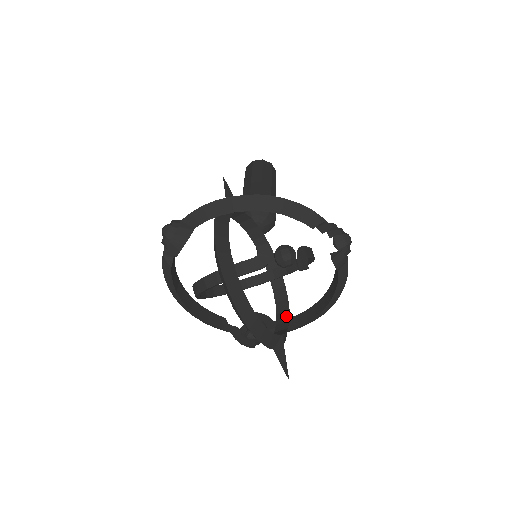
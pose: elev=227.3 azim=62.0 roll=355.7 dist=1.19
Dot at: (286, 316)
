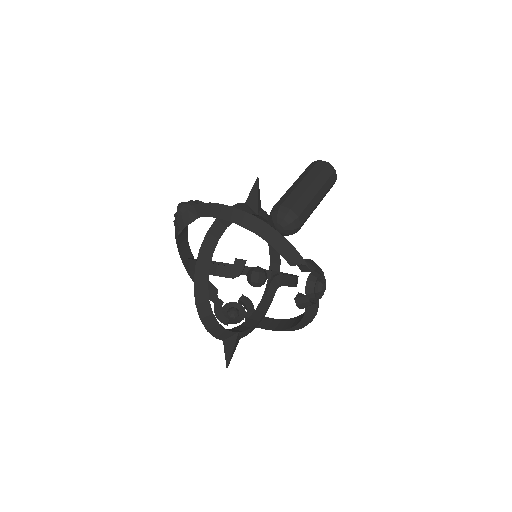
Dot at: (260, 316)
